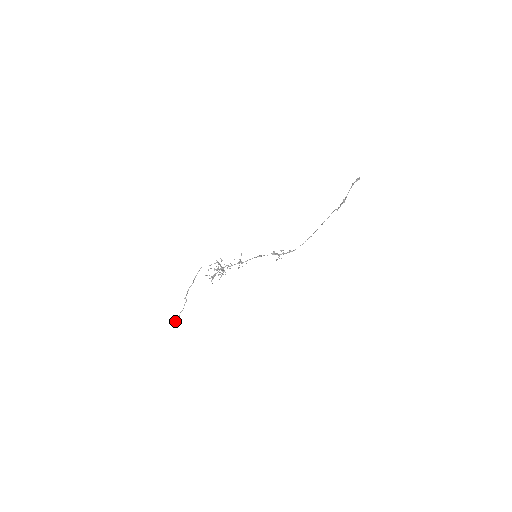
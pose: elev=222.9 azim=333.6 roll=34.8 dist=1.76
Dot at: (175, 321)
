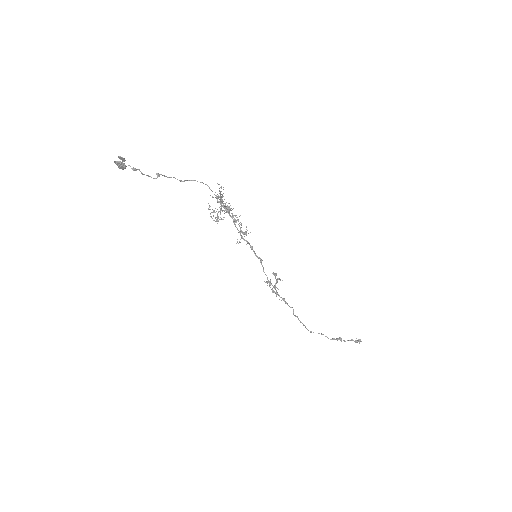
Dot at: (124, 164)
